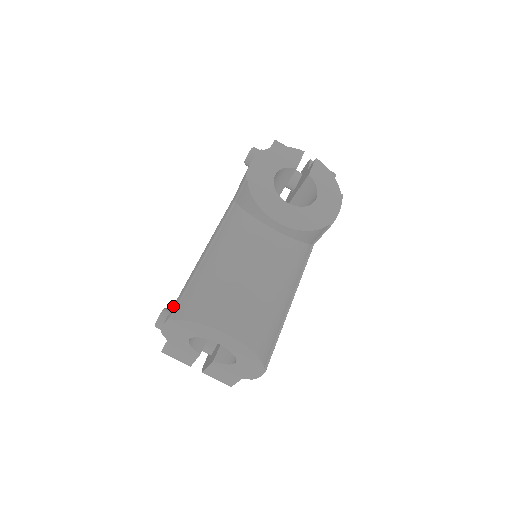
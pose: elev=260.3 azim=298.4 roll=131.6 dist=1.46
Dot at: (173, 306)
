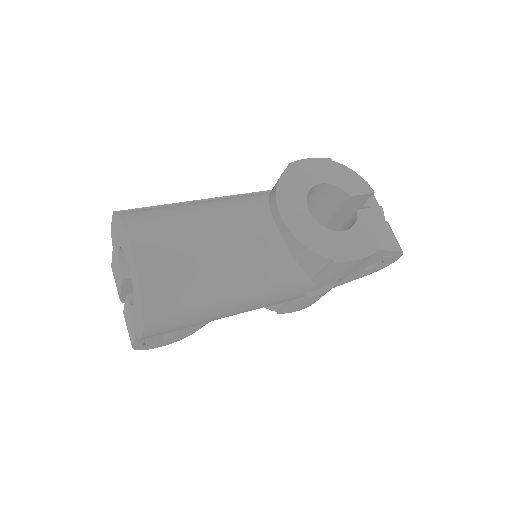
Dot at: occluded
